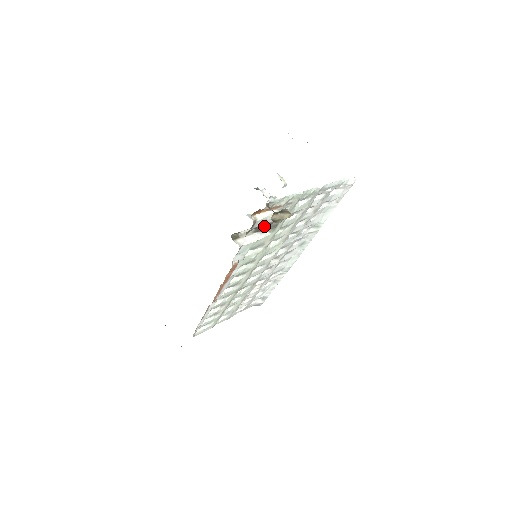
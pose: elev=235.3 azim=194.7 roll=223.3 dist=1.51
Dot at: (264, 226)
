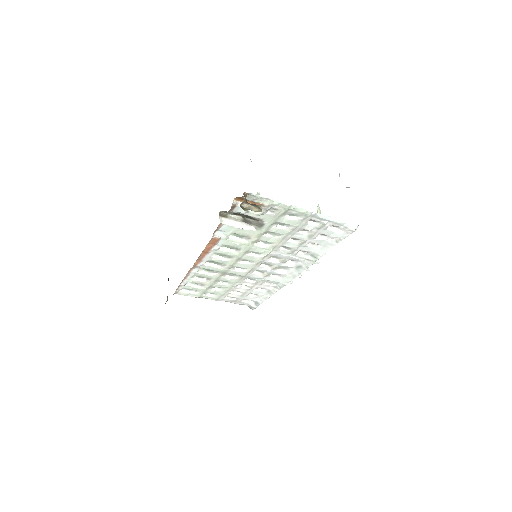
Dot at: (251, 220)
